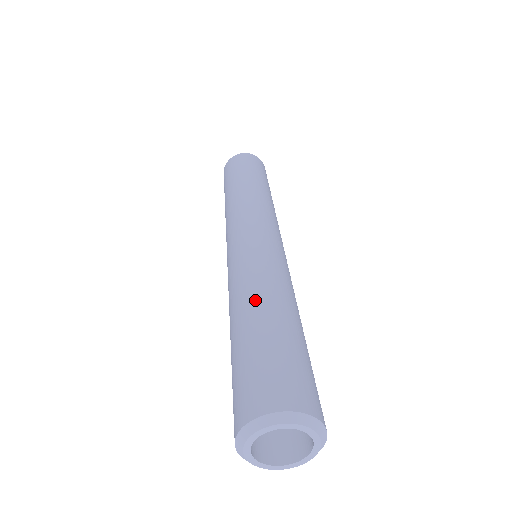
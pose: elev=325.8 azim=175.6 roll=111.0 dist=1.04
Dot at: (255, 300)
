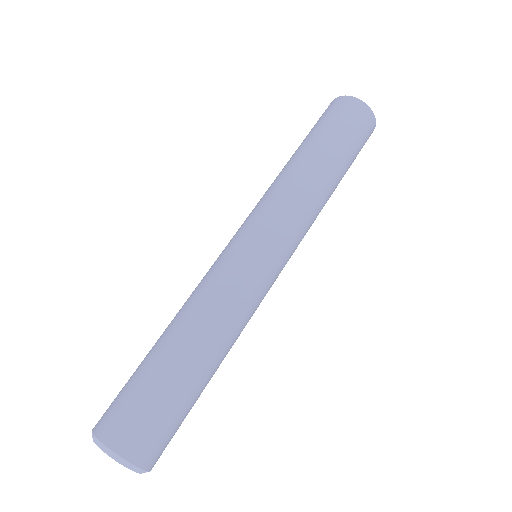
Dot at: (187, 333)
